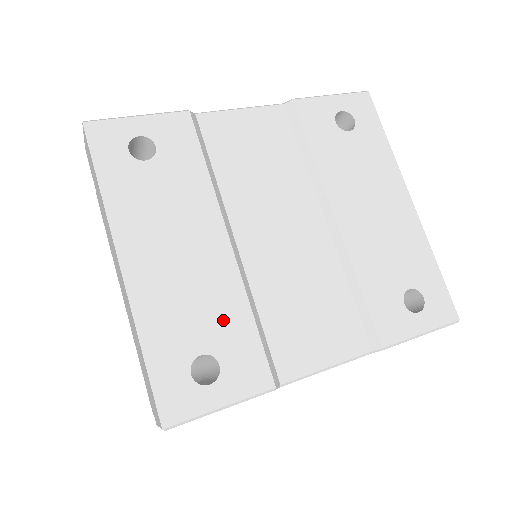
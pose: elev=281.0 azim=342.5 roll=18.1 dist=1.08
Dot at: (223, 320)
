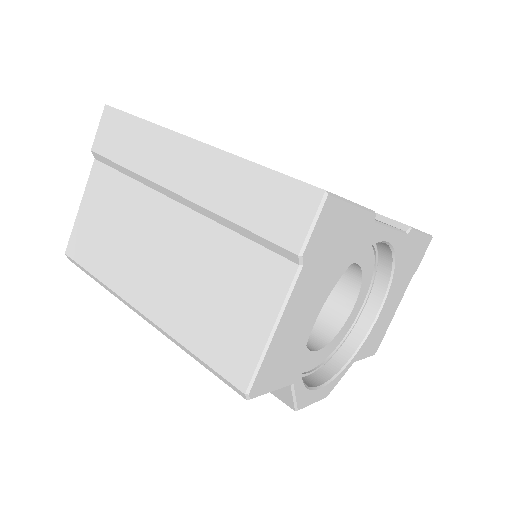
Dot at: occluded
